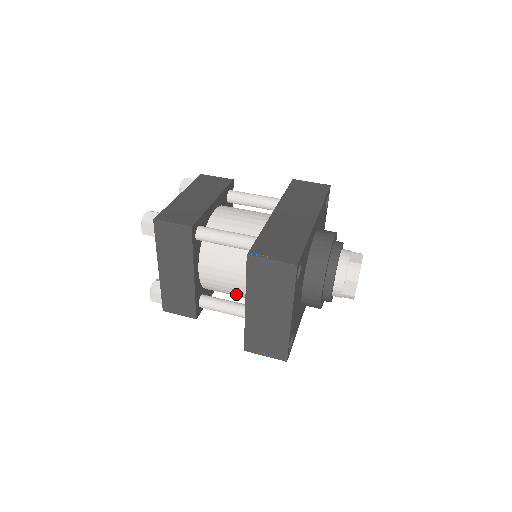
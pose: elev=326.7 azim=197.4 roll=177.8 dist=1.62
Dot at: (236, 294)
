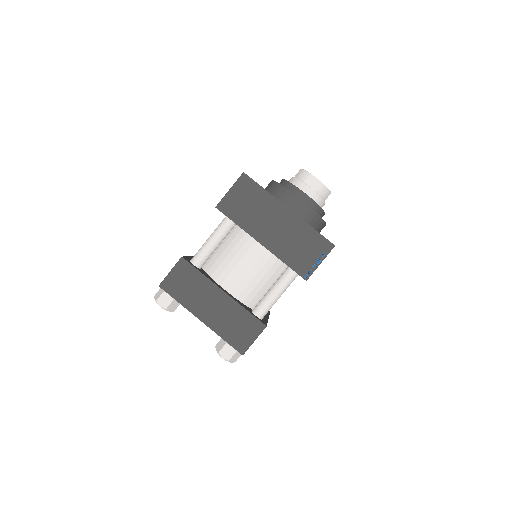
Dot at: (267, 278)
